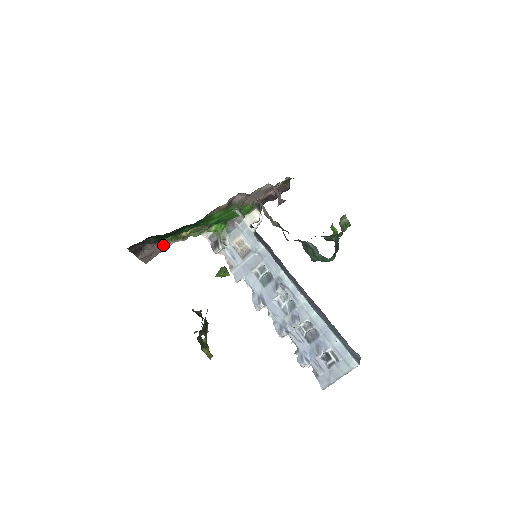
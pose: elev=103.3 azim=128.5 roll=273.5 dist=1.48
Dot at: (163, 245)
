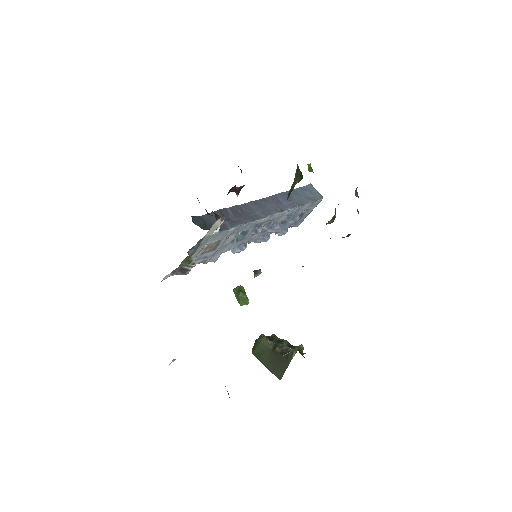
Dot at: occluded
